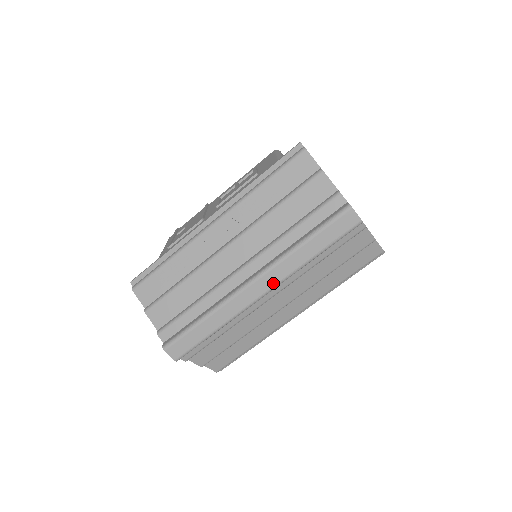
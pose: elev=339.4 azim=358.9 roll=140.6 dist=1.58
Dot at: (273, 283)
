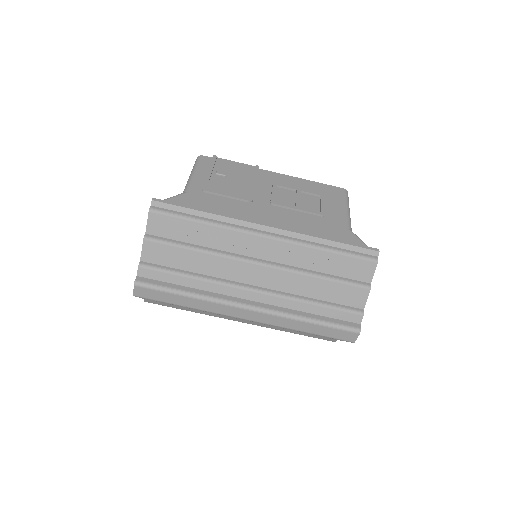
Dot at: (261, 320)
